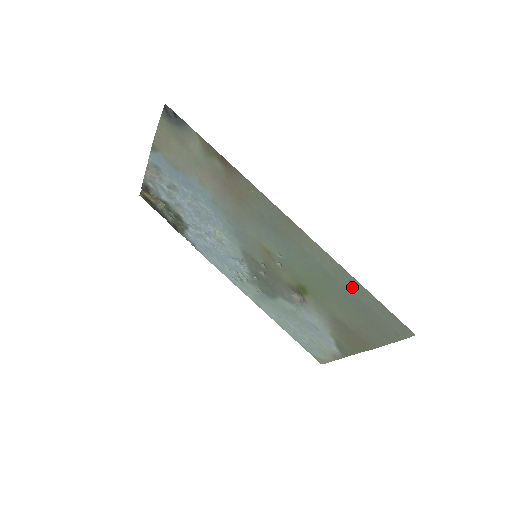
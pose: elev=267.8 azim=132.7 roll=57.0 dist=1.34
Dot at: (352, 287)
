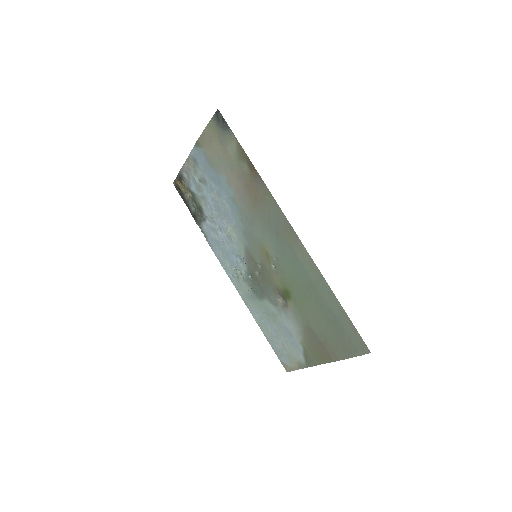
Dot at: (328, 298)
